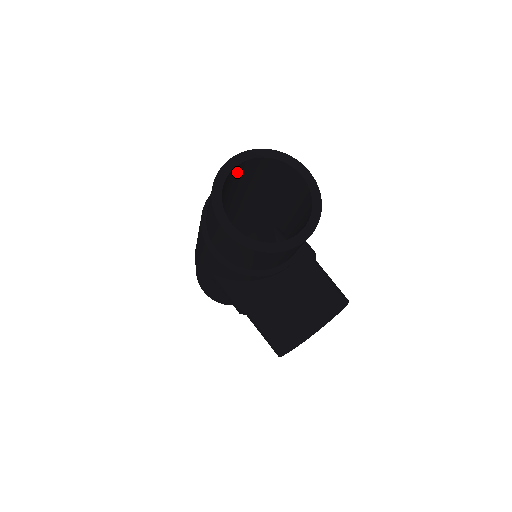
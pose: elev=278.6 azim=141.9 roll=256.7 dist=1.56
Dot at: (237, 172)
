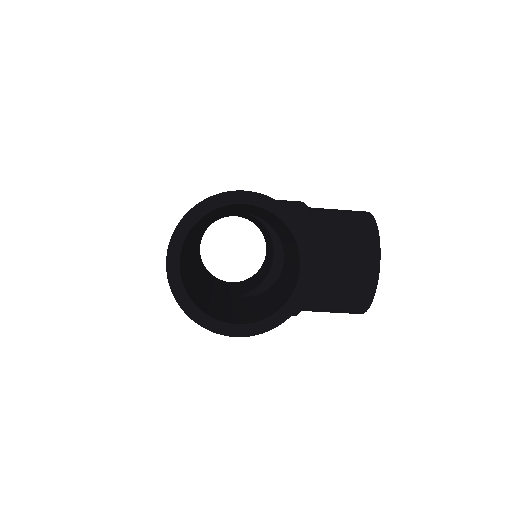
Dot at: (181, 258)
